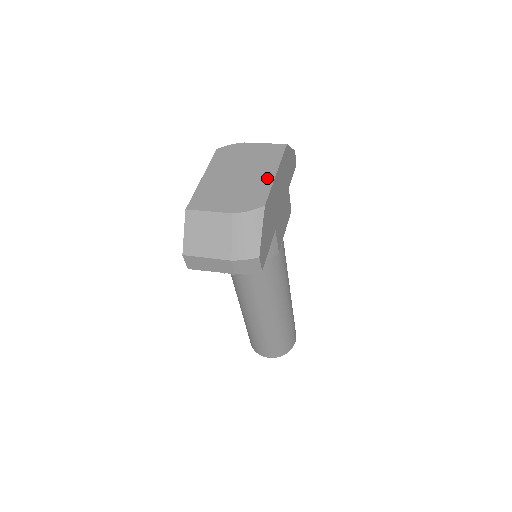
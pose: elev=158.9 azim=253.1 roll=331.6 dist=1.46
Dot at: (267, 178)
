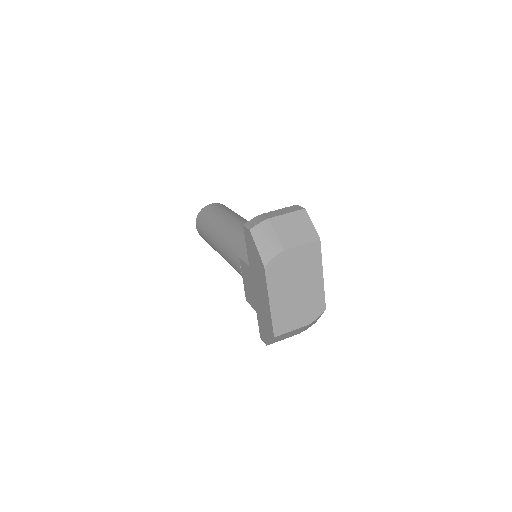
Dot at: (319, 284)
